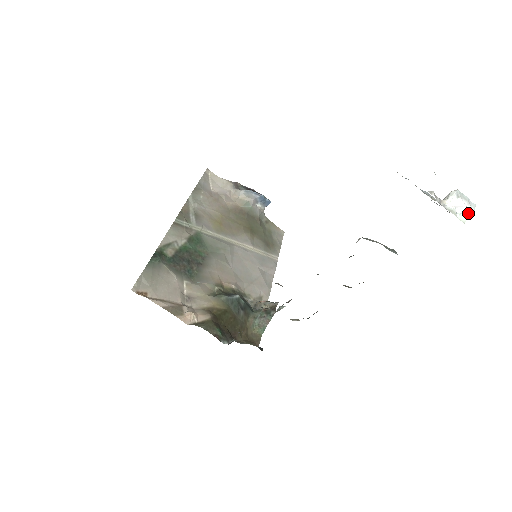
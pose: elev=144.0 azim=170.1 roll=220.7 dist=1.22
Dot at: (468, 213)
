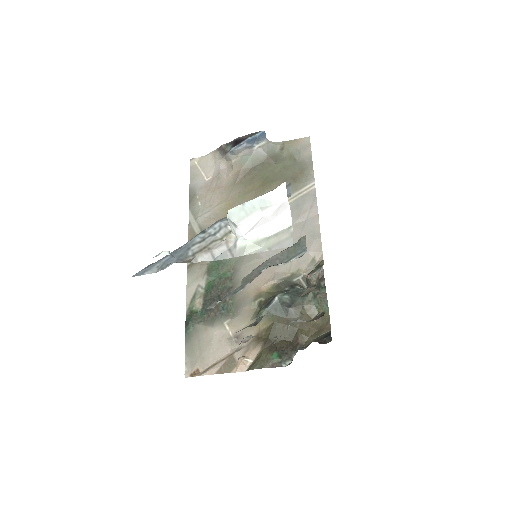
Dot at: (283, 207)
